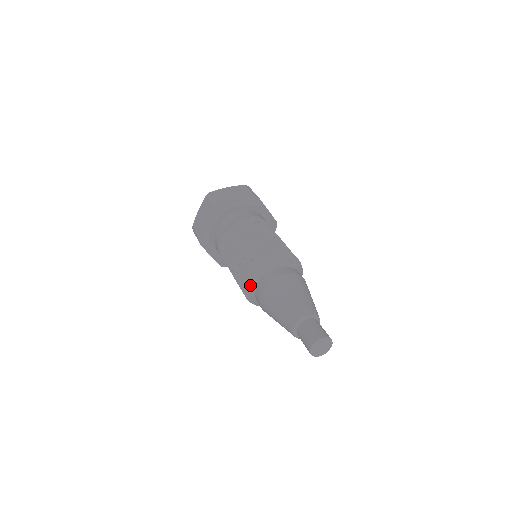
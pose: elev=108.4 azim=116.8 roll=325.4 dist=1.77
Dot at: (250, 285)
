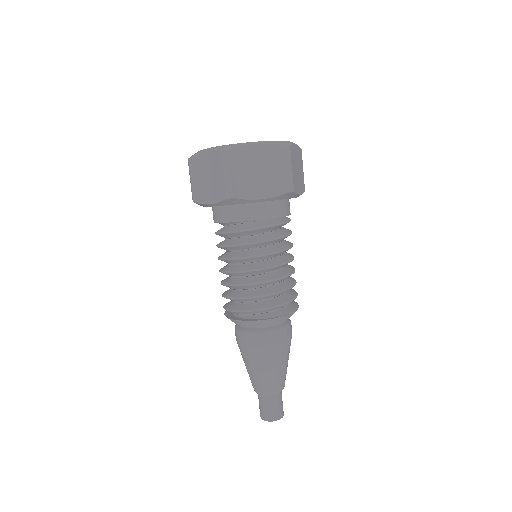
Dot at: occluded
